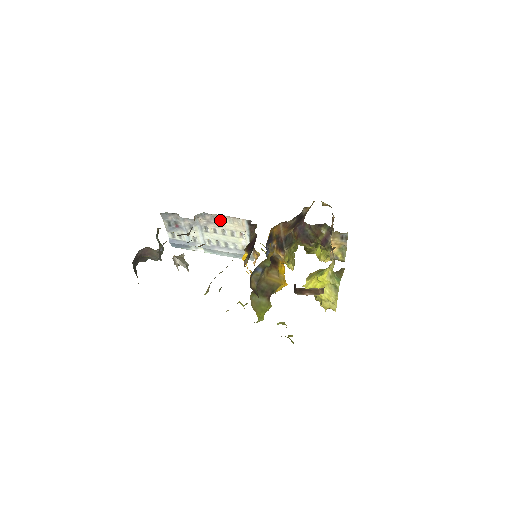
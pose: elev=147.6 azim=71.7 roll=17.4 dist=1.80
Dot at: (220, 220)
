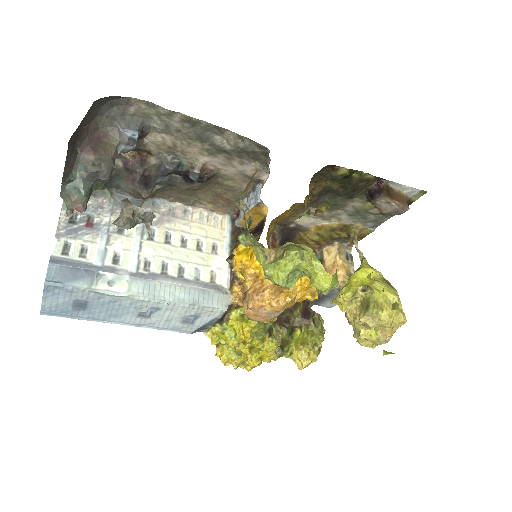
Dot at: (184, 217)
